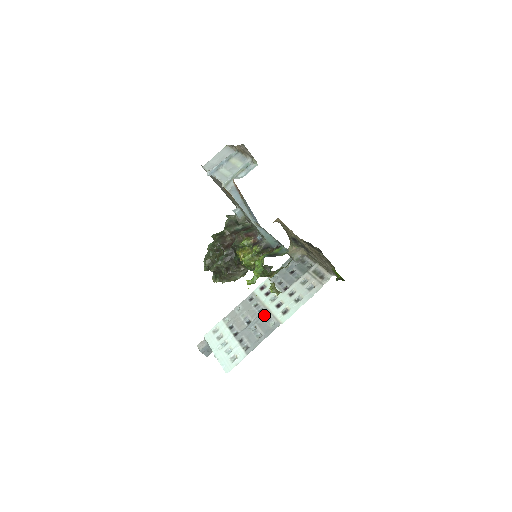
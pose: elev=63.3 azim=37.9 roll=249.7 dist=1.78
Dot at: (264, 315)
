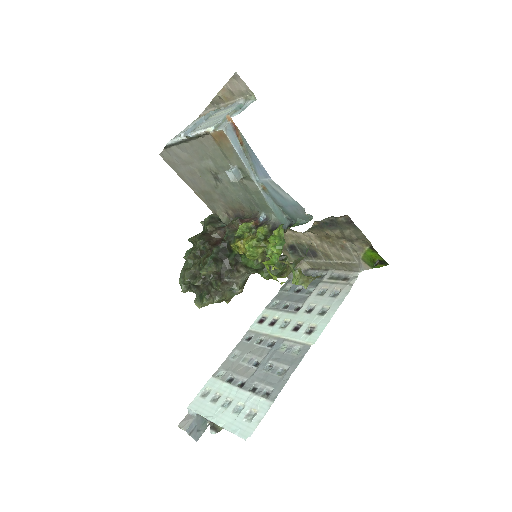
Dot at: (278, 346)
